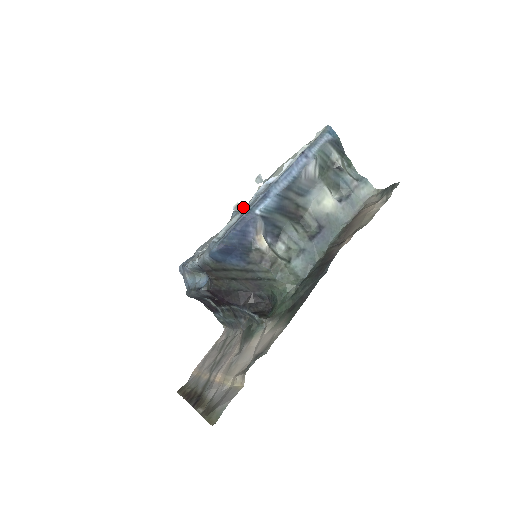
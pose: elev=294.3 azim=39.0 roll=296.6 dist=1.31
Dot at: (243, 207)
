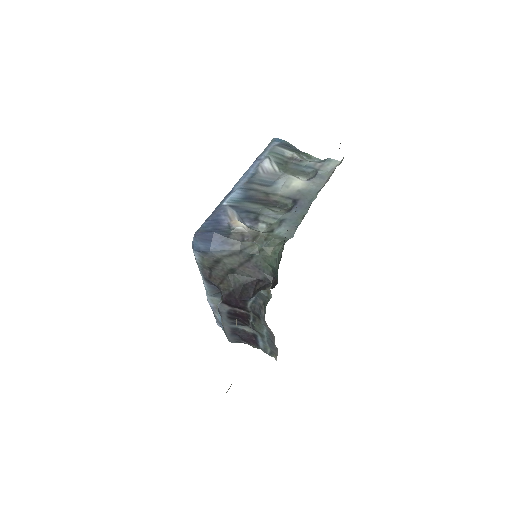
Dot at: occluded
